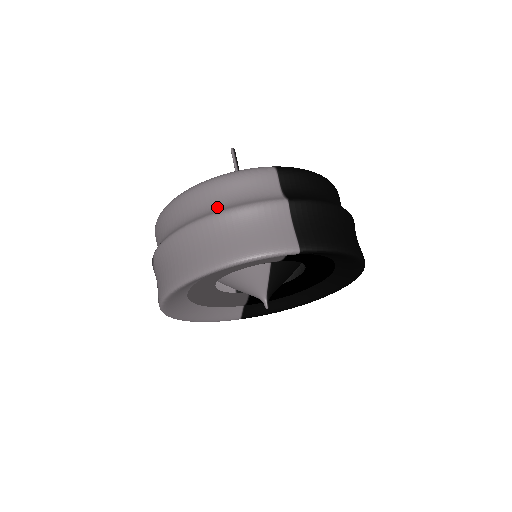
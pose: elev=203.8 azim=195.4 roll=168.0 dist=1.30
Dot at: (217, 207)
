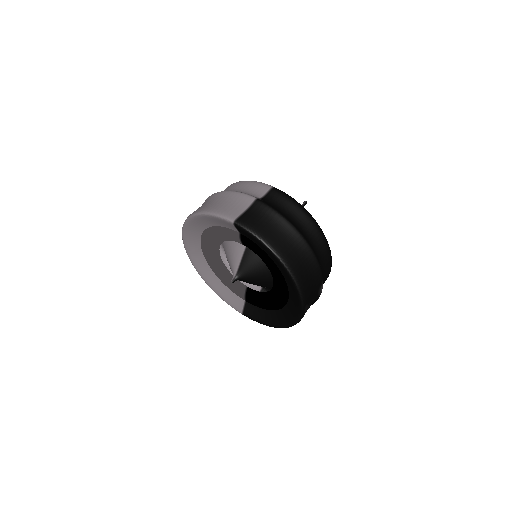
Dot at: occluded
